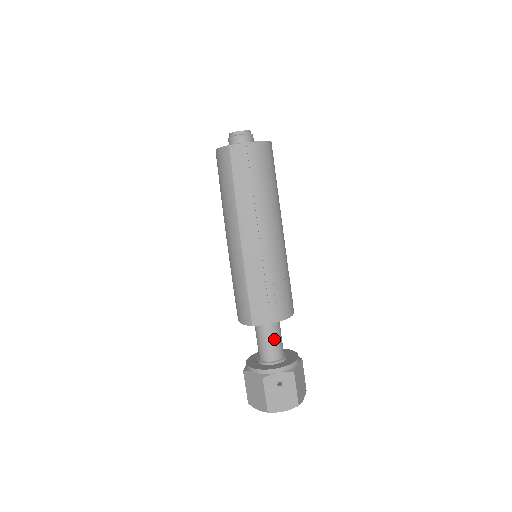
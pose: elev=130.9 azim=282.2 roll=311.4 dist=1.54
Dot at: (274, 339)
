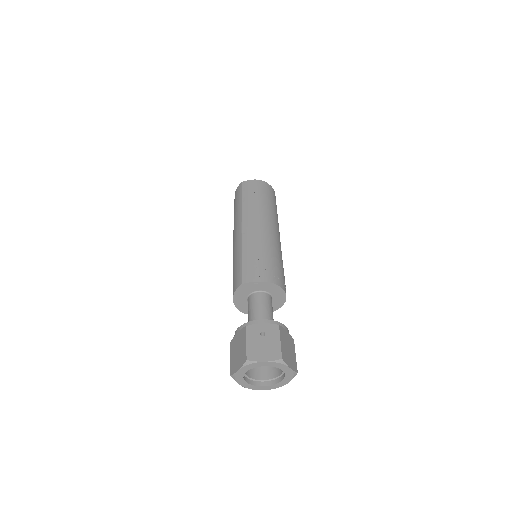
Dot at: (264, 308)
